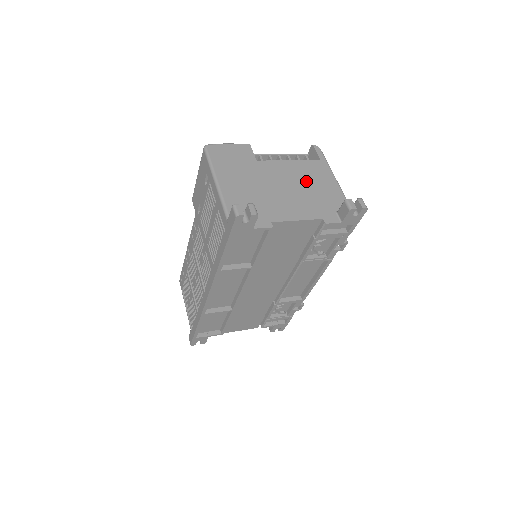
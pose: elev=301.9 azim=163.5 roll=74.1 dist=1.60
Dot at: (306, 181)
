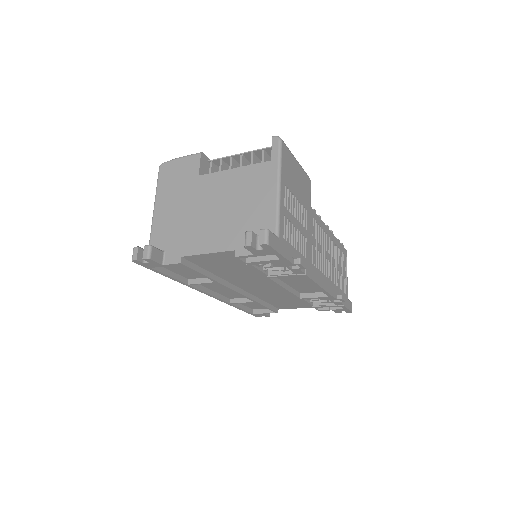
Dot at: (239, 197)
